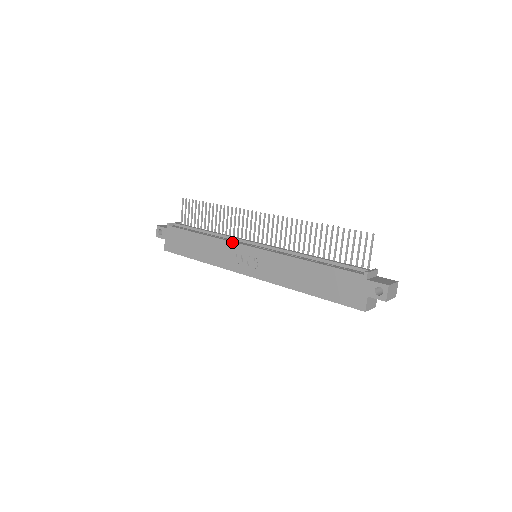
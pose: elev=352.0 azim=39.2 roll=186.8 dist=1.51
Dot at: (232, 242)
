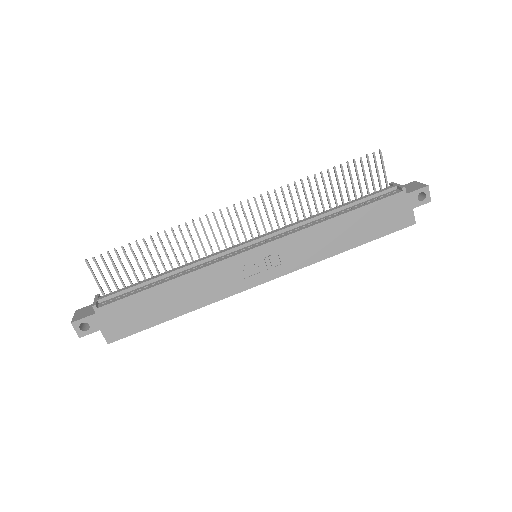
Dot at: (225, 260)
